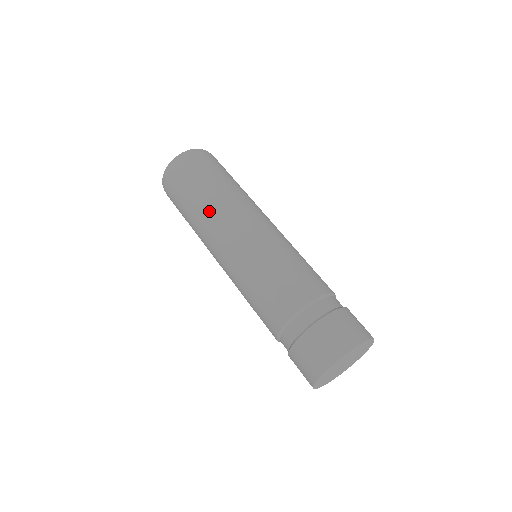
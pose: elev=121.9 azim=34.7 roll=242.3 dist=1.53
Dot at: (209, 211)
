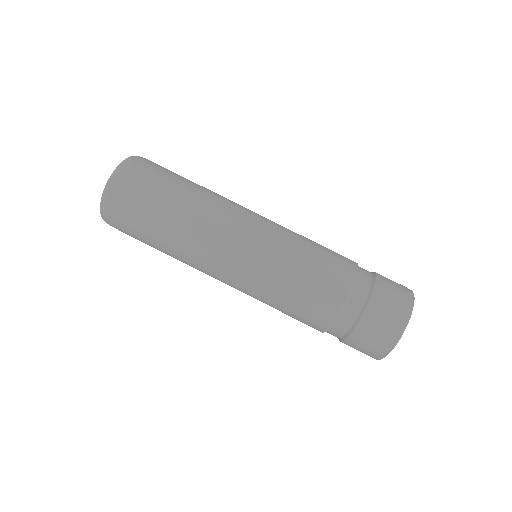
Dot at: (189, 239)
